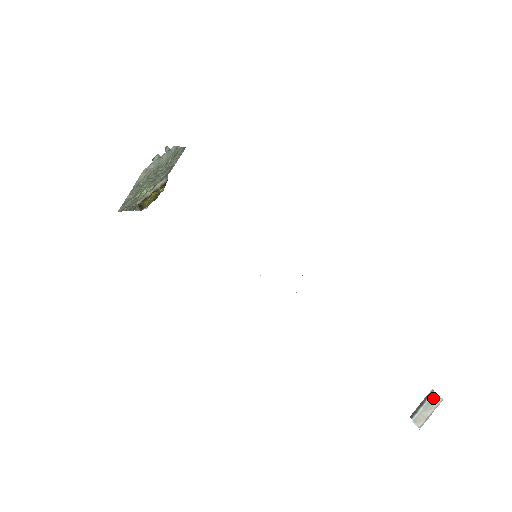
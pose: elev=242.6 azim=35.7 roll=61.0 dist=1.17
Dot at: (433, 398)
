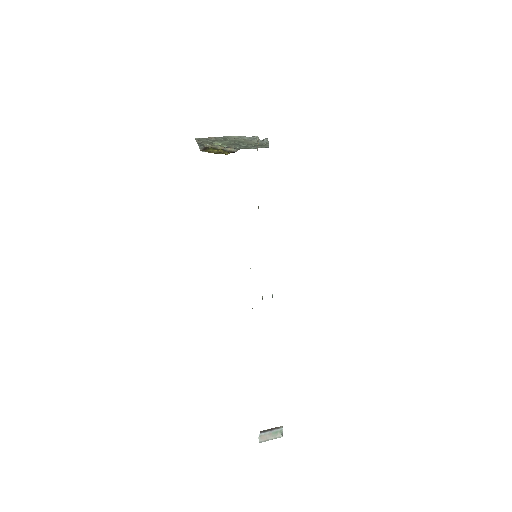
Dot at: (279, 431)
